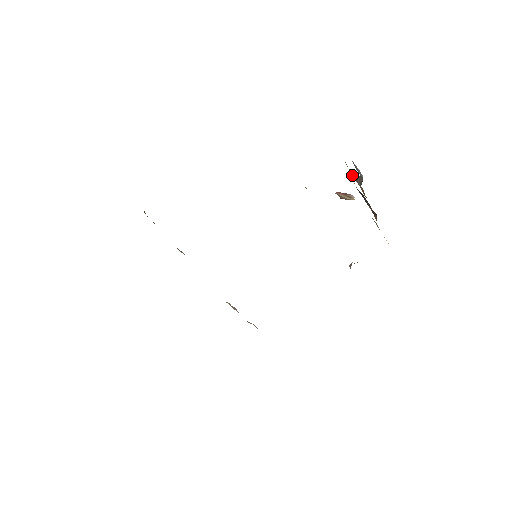
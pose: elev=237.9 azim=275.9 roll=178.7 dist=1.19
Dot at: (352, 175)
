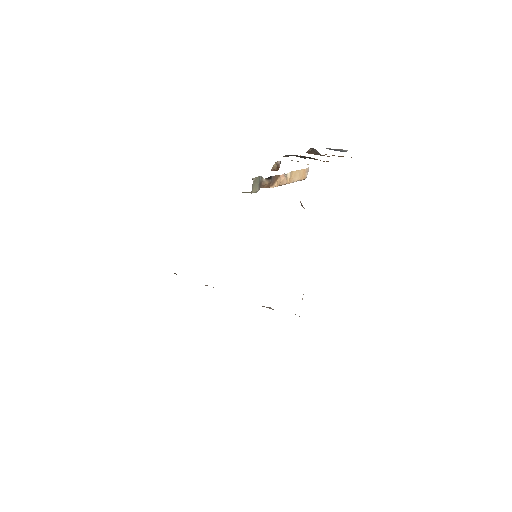
Dot at: occluded
